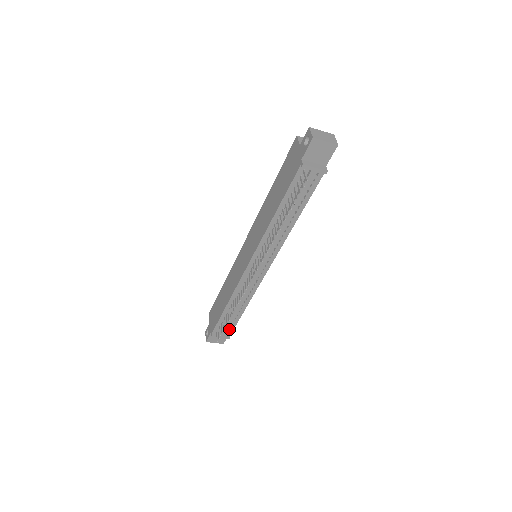
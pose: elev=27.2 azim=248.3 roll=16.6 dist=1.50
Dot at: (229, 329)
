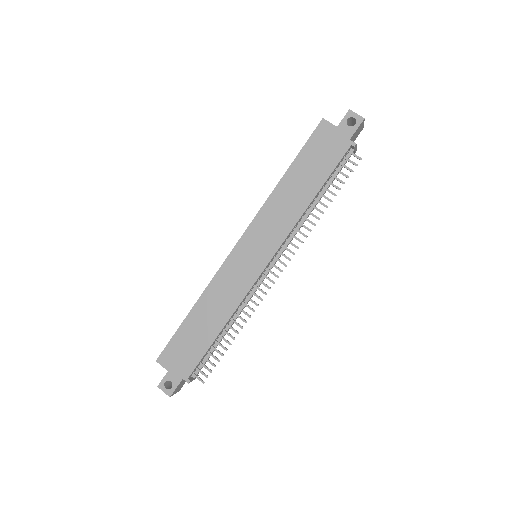
Dot at: occluded
